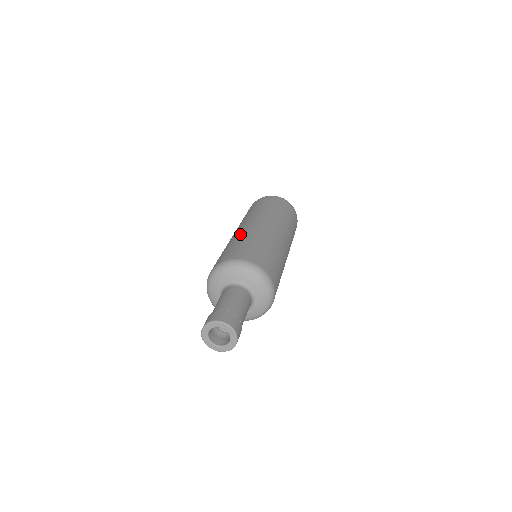
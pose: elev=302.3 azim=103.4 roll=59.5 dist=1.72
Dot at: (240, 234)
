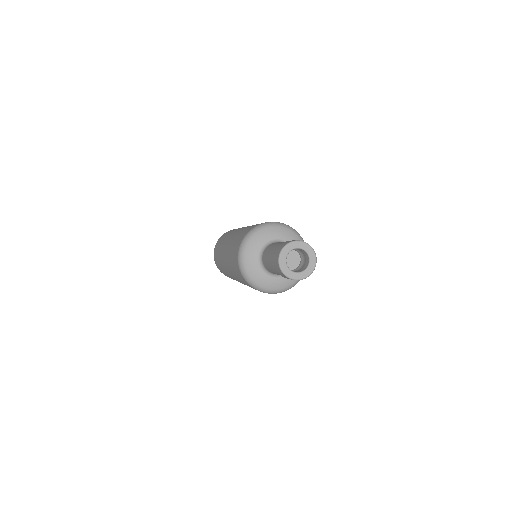
Dot at: (237, 233)
